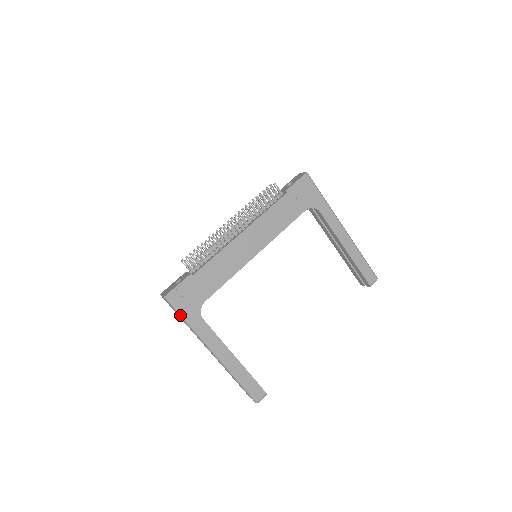
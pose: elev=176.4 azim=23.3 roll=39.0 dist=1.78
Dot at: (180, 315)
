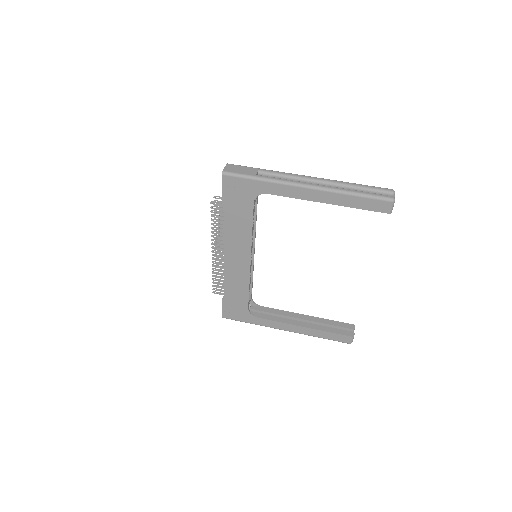
Dot at: occluded
